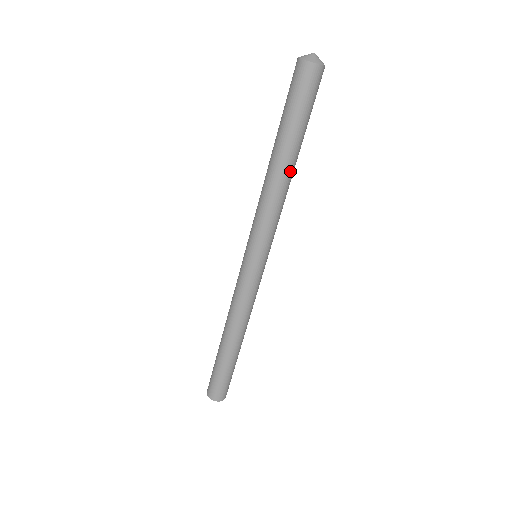
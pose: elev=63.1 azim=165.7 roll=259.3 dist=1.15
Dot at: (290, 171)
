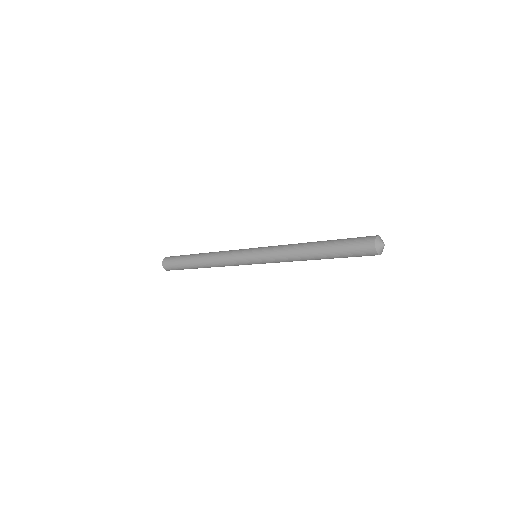
Dot at: occluded
